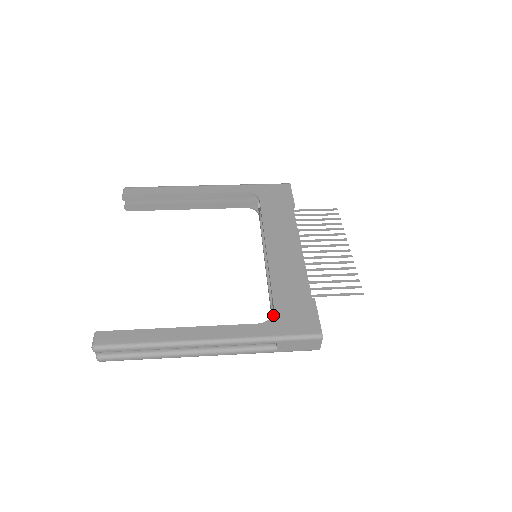
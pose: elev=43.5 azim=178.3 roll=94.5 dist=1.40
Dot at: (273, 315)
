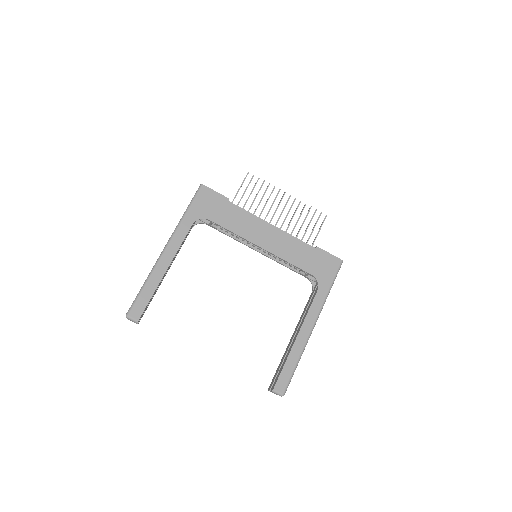
Dot at: (316, 279)
